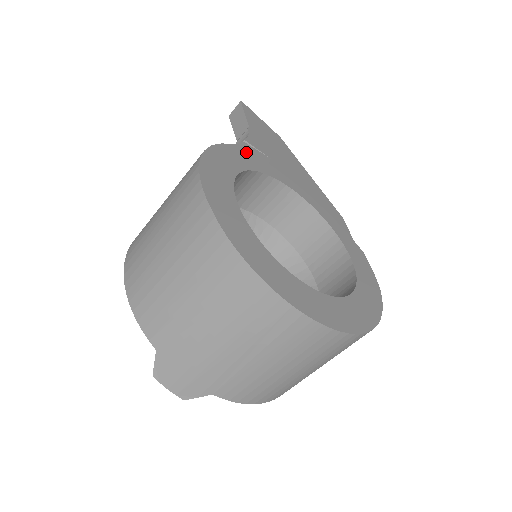
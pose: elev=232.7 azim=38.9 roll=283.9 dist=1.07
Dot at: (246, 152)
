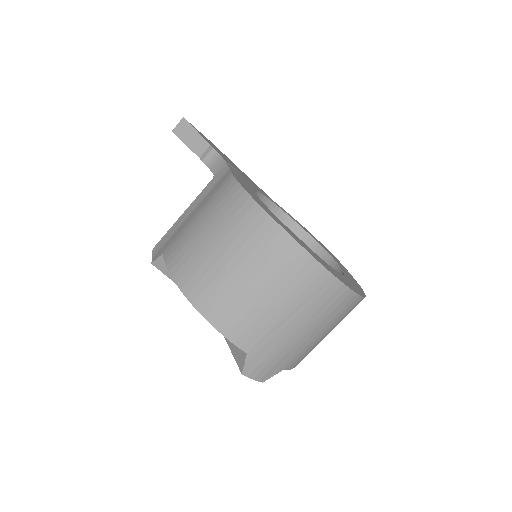
Dot at: (236, 173)
